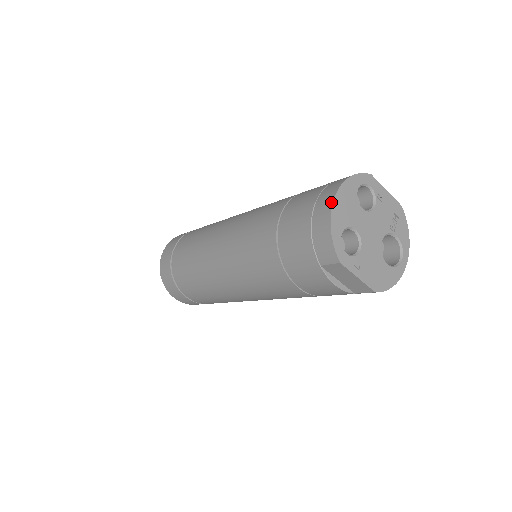
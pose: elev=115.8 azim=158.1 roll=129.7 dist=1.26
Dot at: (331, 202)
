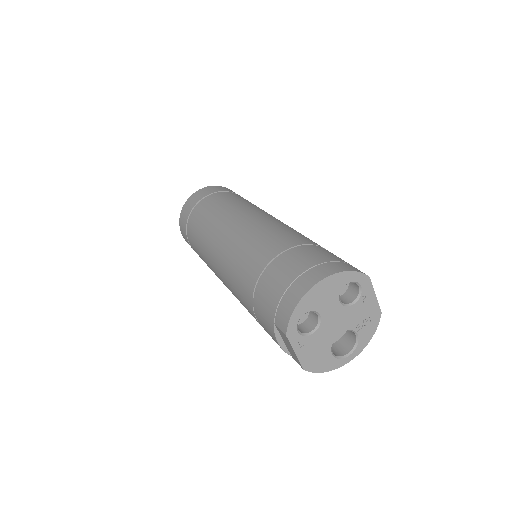
Dot at: (312, 284)
